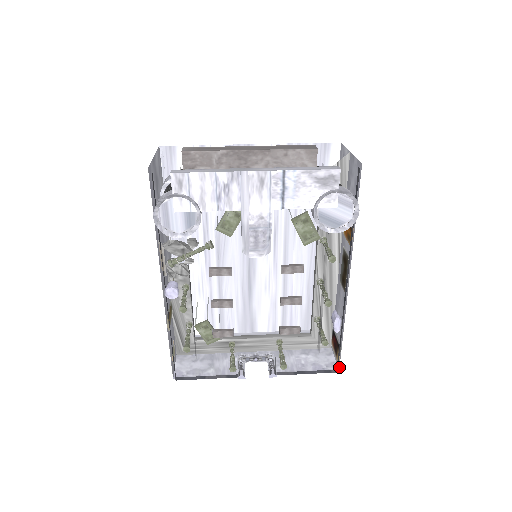
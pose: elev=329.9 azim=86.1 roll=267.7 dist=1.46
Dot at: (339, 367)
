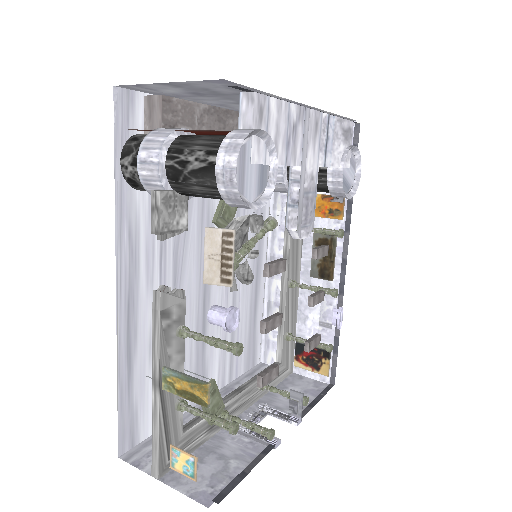
Dot at: (331, 379)
